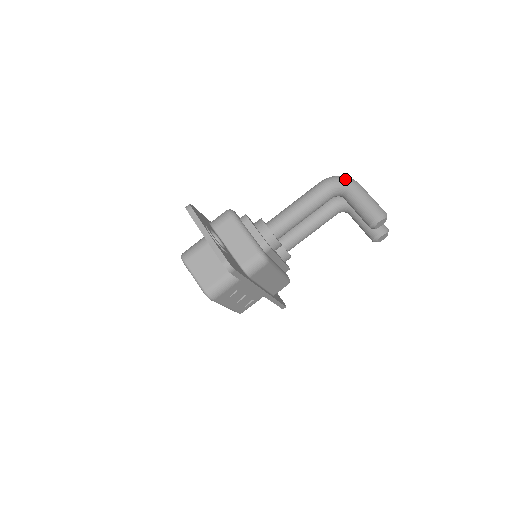
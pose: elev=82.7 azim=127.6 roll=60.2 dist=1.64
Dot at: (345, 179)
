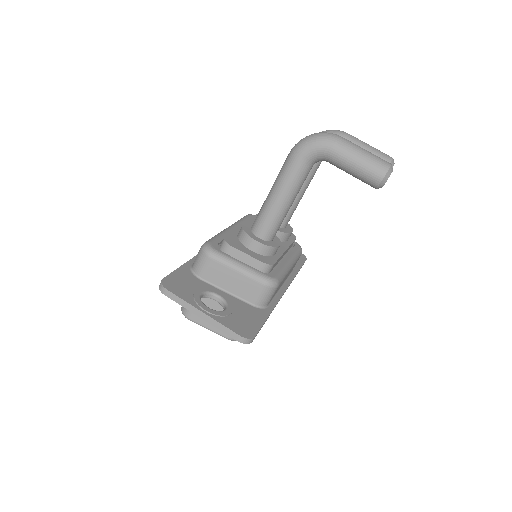
Dot at: (320, 142)
